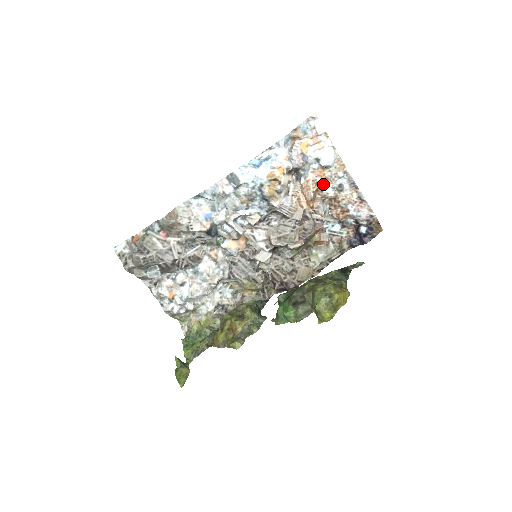
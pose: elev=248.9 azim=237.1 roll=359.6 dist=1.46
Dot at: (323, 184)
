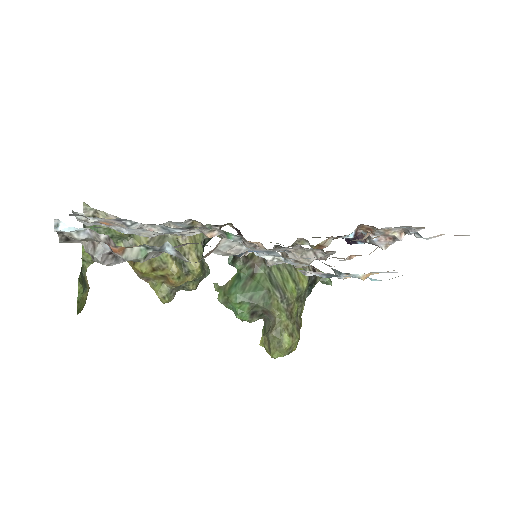
Dot at: occluded
